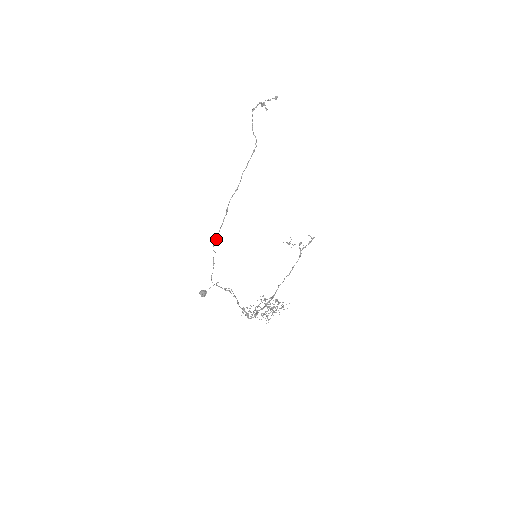
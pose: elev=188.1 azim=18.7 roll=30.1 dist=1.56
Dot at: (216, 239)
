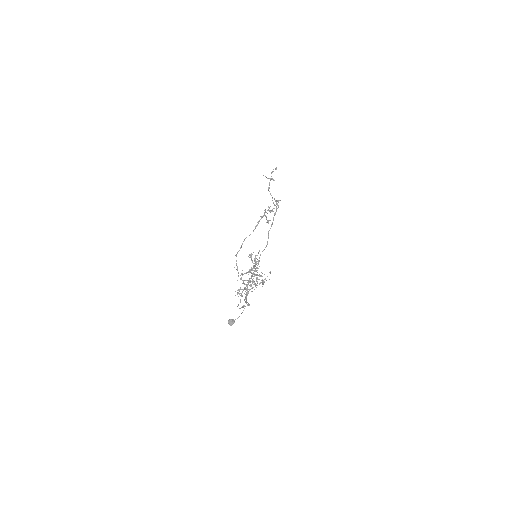
Dot at: (248, 283)
